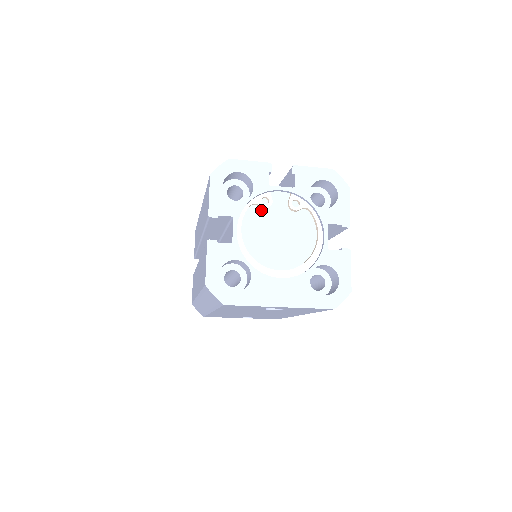
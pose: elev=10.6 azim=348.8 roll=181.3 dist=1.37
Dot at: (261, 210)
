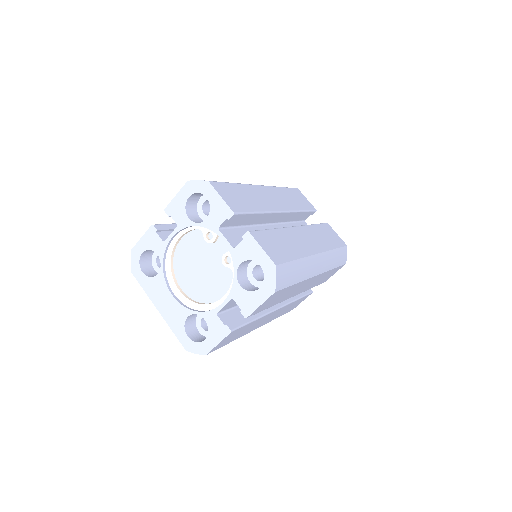
Dot at: (205, 239)
